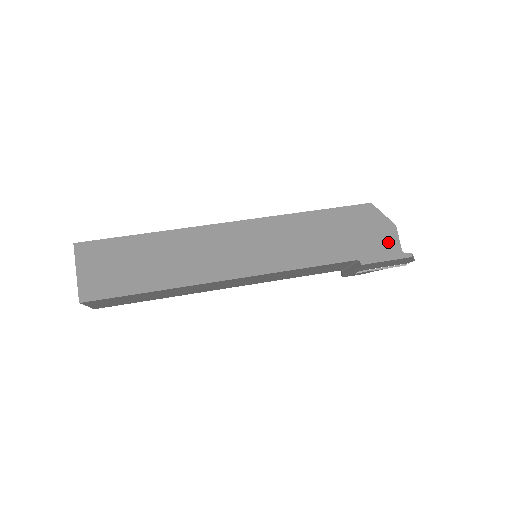
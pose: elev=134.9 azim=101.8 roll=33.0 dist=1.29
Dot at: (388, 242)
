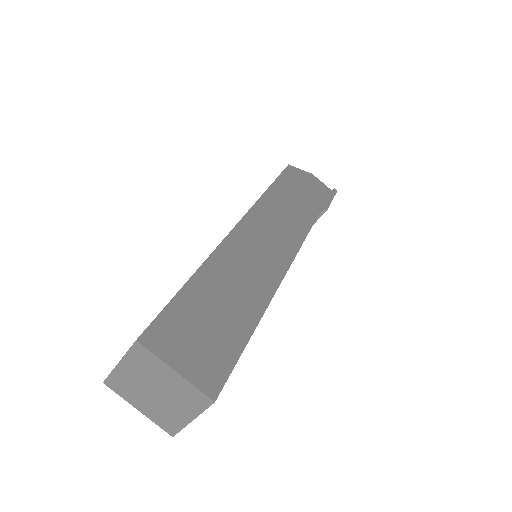
Dot at: (321, 187)
